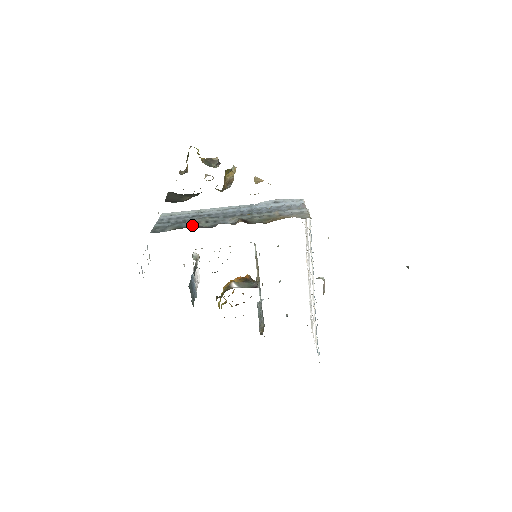
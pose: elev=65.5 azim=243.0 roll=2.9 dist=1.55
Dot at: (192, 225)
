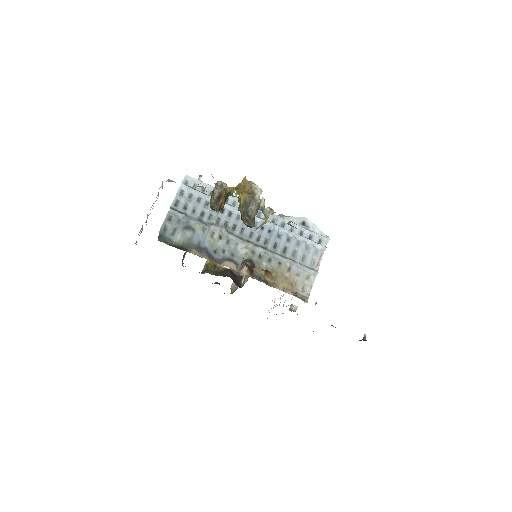
Dot at: (203, 242)
